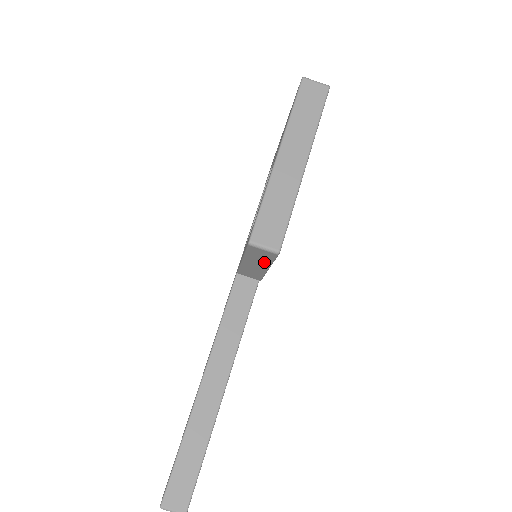
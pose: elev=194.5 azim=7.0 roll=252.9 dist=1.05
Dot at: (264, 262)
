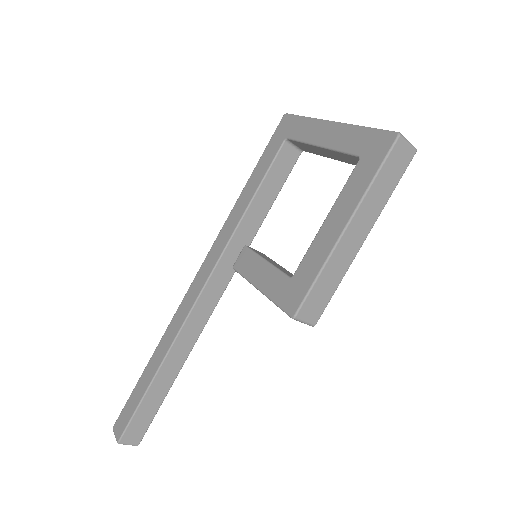
Dot at: occluded
